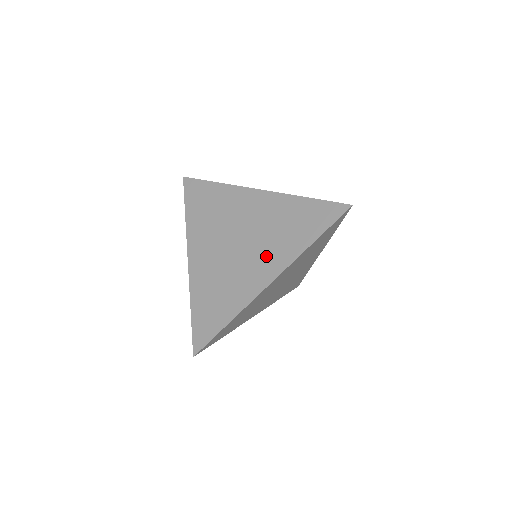
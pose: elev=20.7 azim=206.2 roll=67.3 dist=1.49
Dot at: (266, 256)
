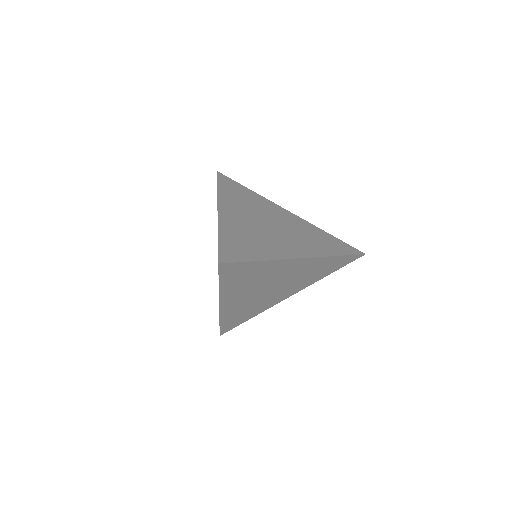
Dot at: occluded
